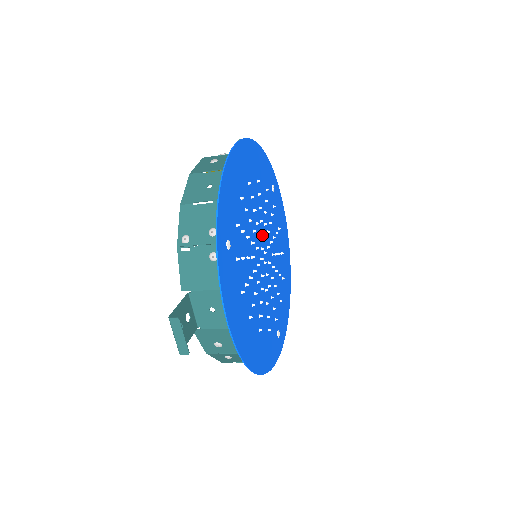
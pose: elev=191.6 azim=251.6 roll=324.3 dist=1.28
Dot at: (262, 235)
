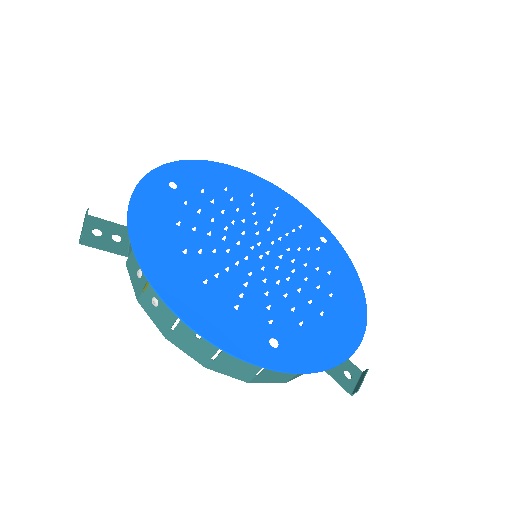
Dot at: (268, 240)
